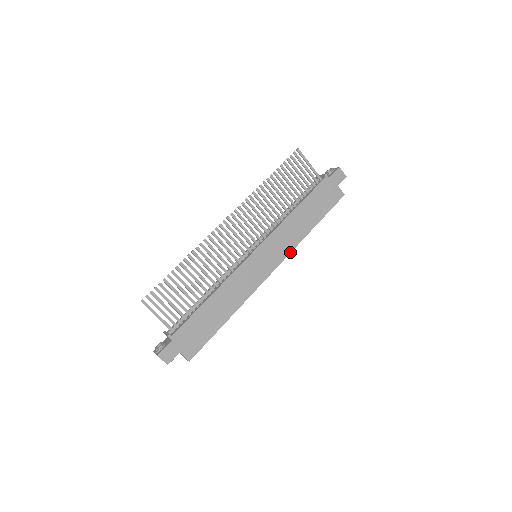
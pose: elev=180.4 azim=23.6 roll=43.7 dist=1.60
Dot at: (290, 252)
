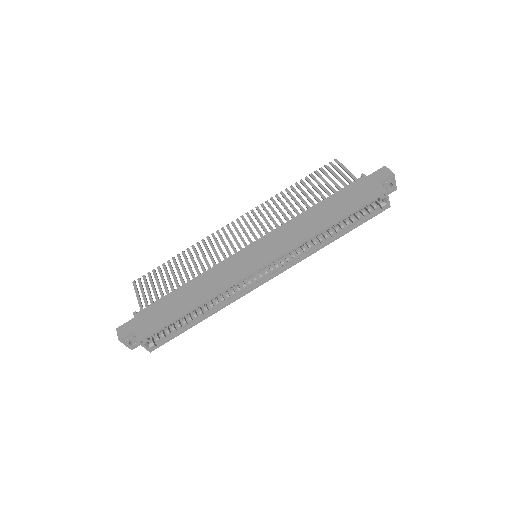
Dot at: (291, 248)
